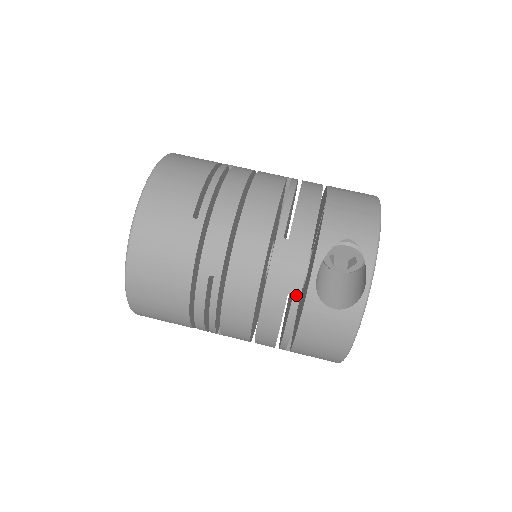
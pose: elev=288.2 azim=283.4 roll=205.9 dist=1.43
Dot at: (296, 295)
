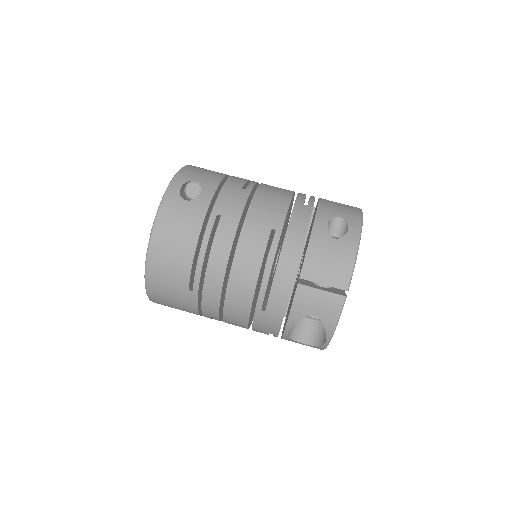
Dot at: (275, 335)
